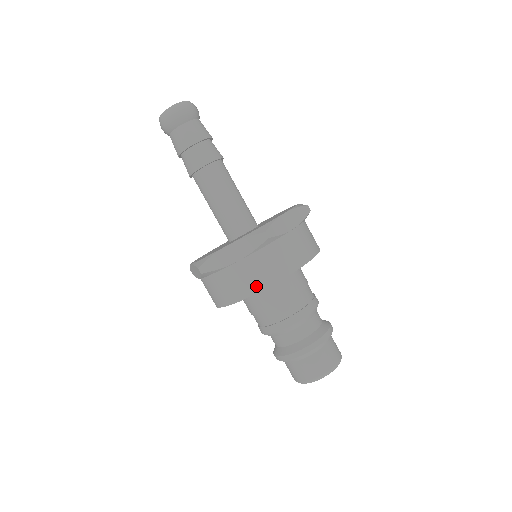
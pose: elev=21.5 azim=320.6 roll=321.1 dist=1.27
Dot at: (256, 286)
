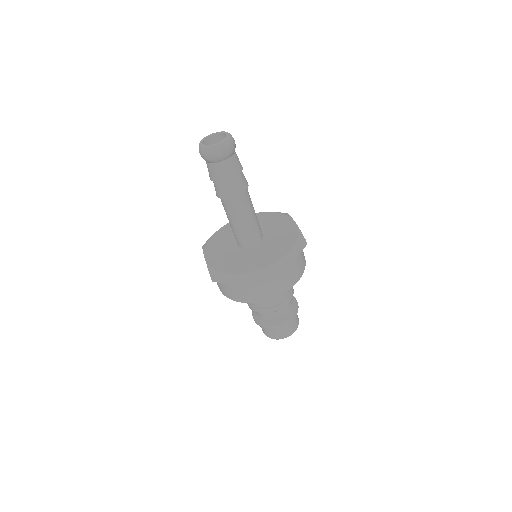
Dot at: (251, 299)
